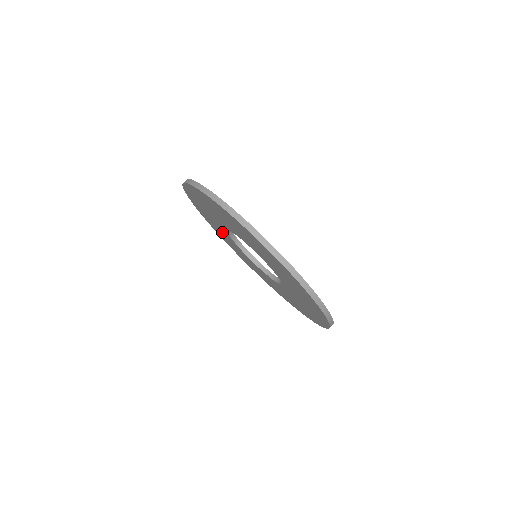
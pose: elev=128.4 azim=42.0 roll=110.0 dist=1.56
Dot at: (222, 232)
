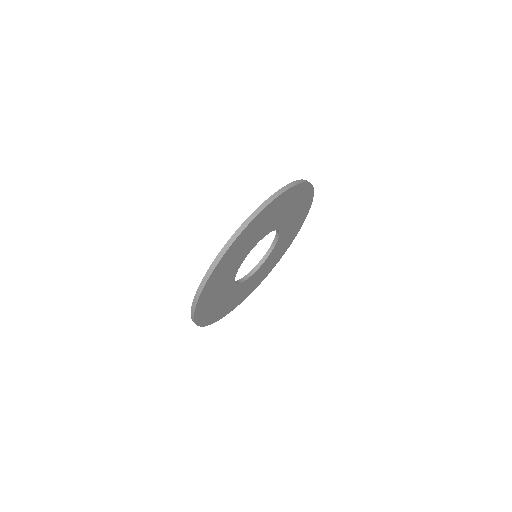
Dot at: occluded
